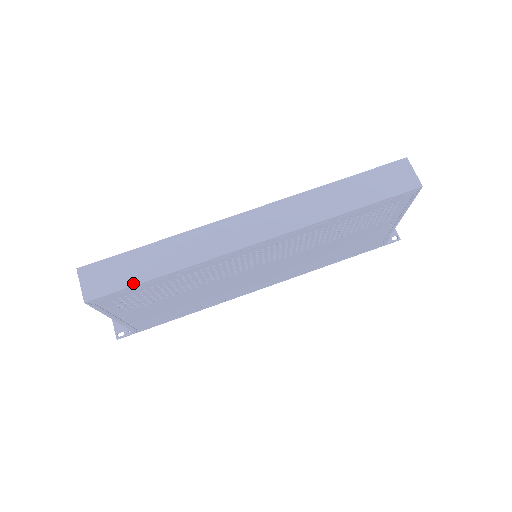
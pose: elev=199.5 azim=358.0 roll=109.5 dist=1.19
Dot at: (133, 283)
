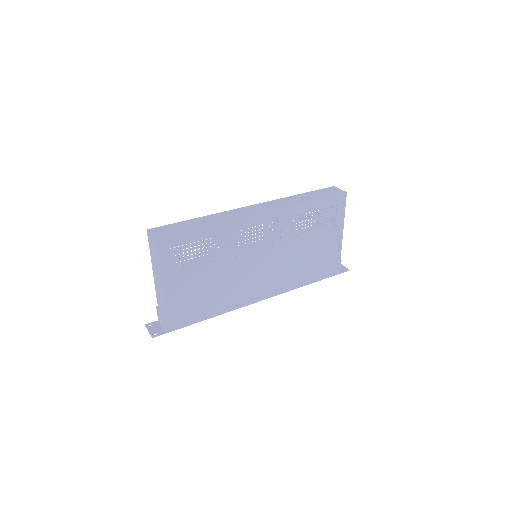
Dot at: (186, 230)
